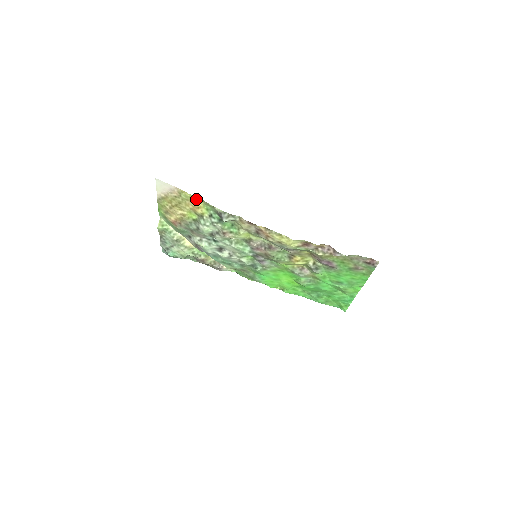
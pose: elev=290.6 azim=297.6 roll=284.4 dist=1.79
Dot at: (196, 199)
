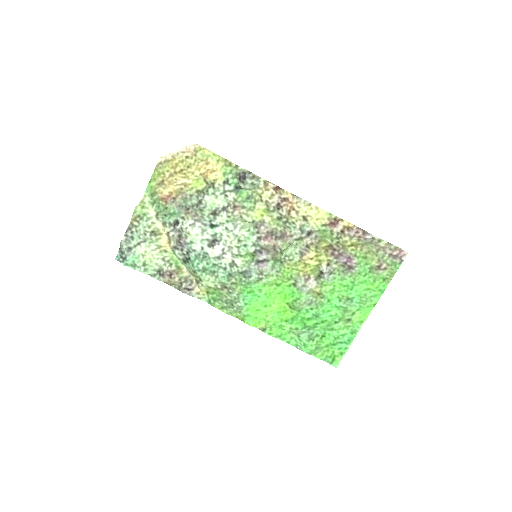
Dot at: (216, 158)
